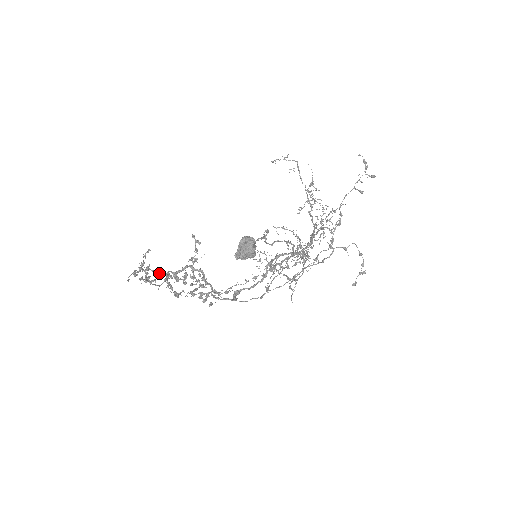
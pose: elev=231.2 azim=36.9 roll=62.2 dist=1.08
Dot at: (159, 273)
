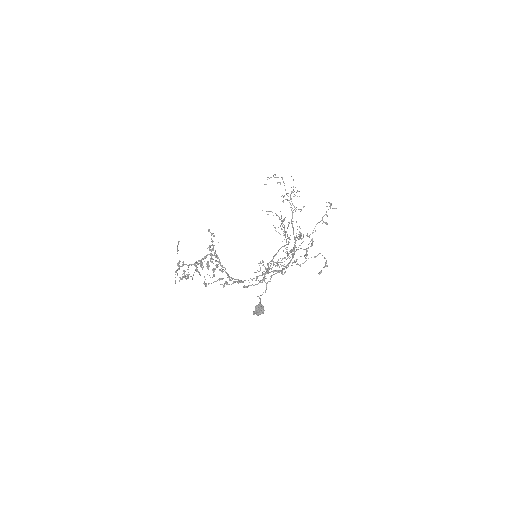
Dot at: (190, 264)
